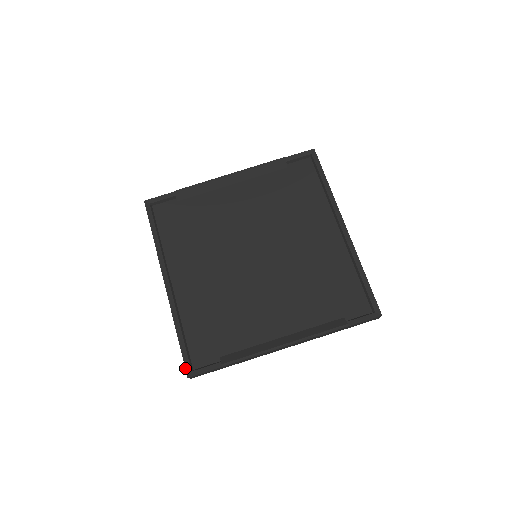
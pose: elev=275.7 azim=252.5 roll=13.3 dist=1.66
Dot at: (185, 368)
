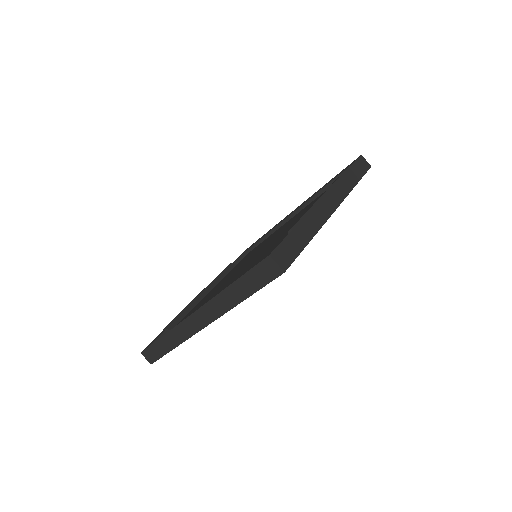
Dot at: (260, 262)
